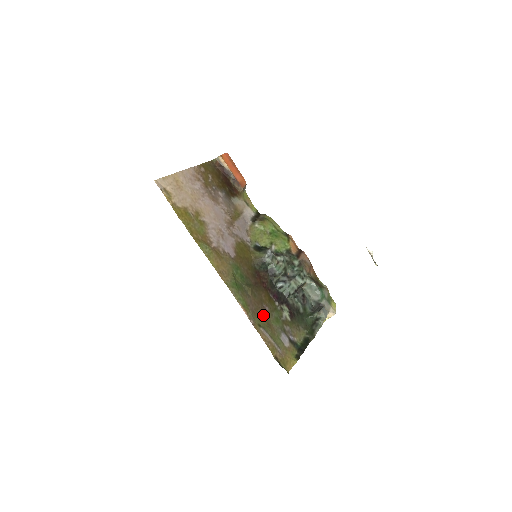
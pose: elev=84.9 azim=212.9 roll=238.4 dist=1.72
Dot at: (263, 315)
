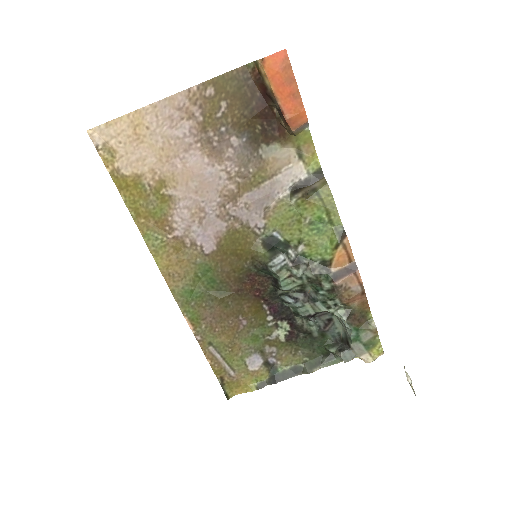
Dot at: (229, 330)
